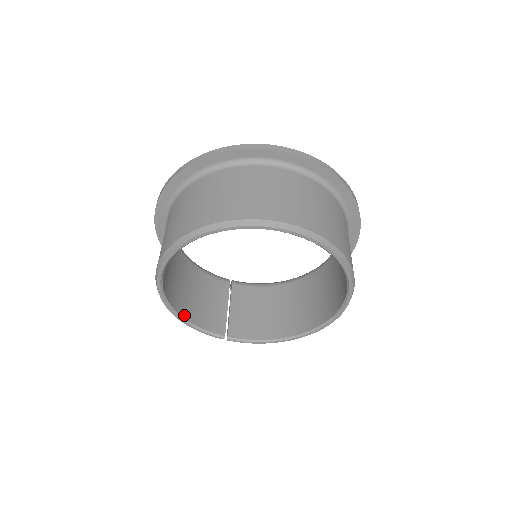
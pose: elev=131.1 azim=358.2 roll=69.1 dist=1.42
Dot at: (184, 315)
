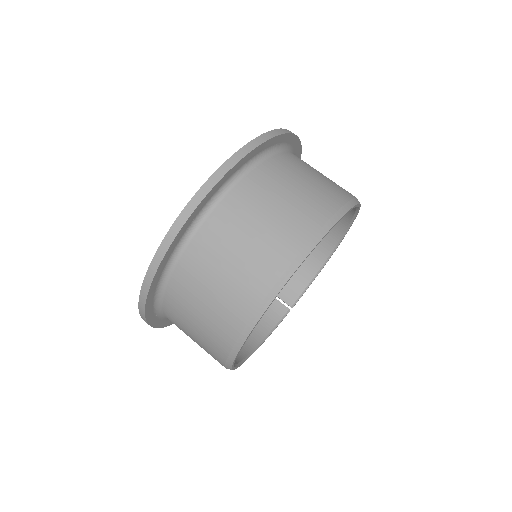
Dot at: (257, 341)
